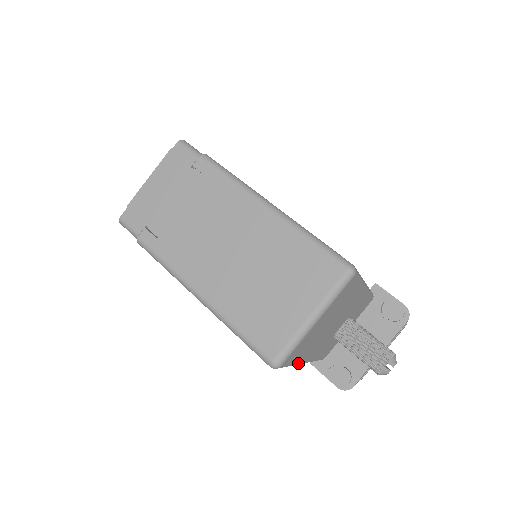
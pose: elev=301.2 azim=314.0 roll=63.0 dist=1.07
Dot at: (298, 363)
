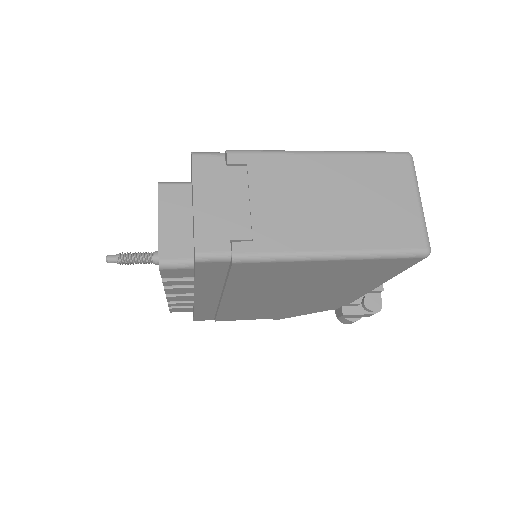
Dot at: occluded
